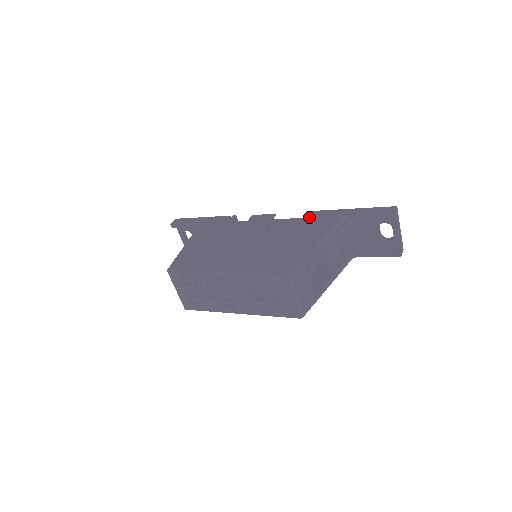
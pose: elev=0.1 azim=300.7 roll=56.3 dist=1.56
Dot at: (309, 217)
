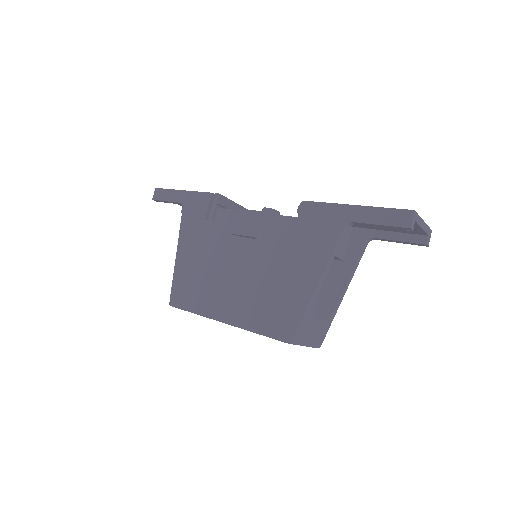
Dot at: (303, 217)
